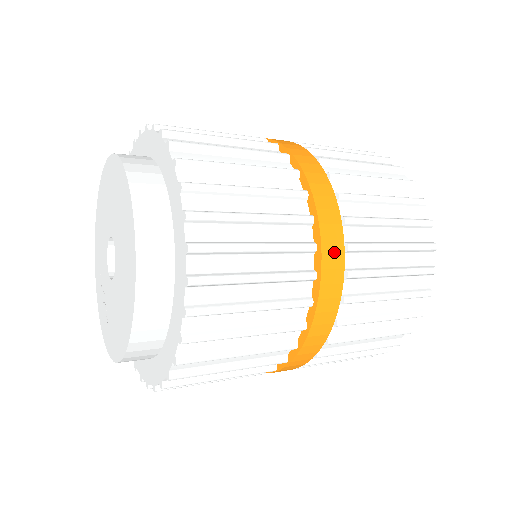
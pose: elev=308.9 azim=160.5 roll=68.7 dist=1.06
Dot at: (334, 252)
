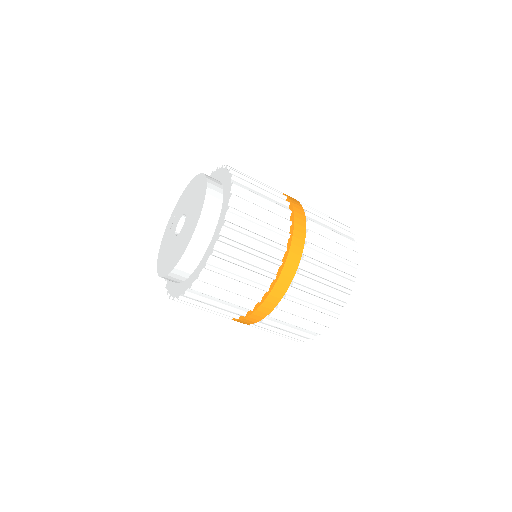
Dot at: (276, 296)
